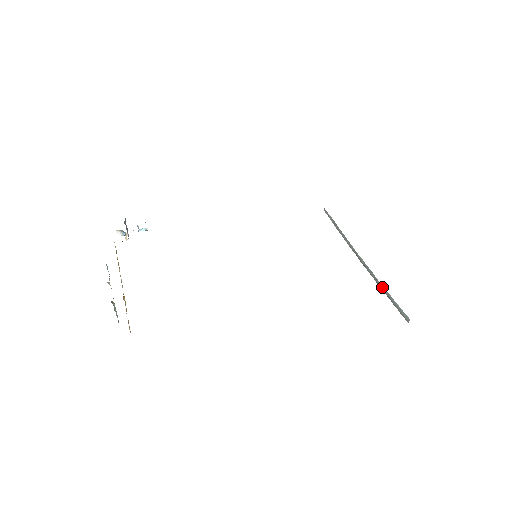
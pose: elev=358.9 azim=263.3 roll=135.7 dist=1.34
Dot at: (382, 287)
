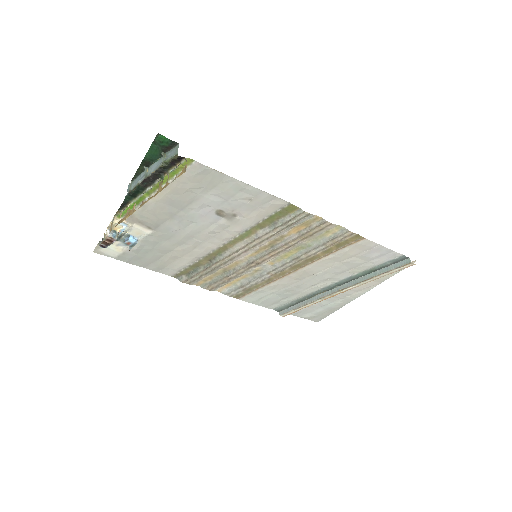
Dot at: (371, 275)
